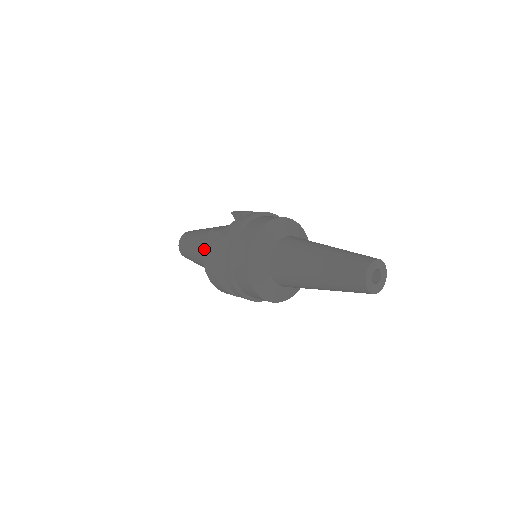
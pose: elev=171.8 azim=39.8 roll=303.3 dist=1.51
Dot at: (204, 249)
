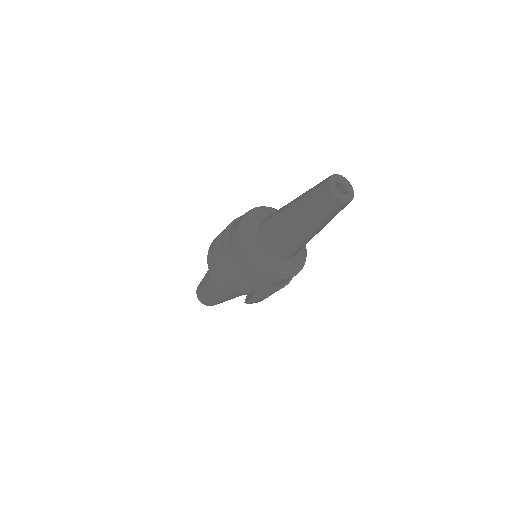
Dot at: occluded
